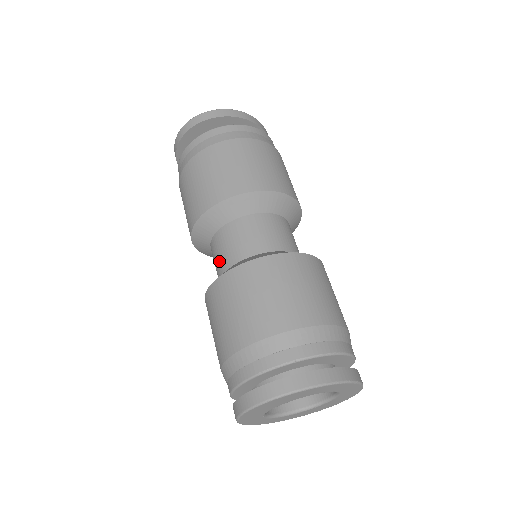
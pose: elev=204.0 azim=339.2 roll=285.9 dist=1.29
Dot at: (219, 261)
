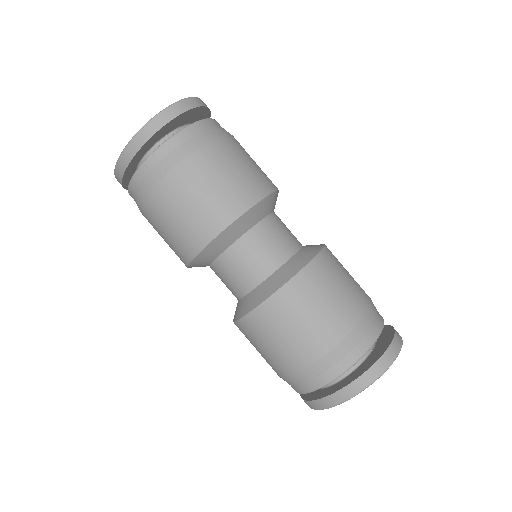
Dot at: (268, 255)
